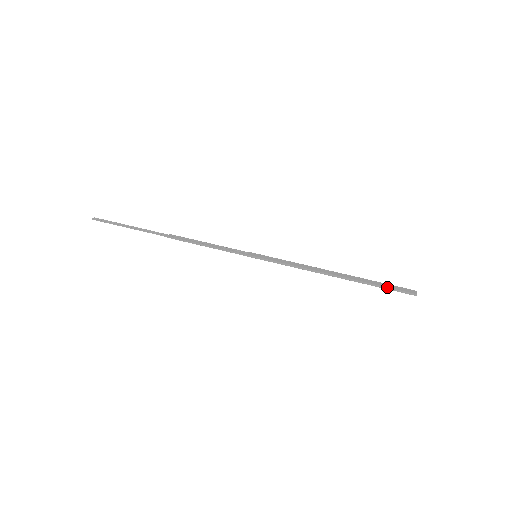
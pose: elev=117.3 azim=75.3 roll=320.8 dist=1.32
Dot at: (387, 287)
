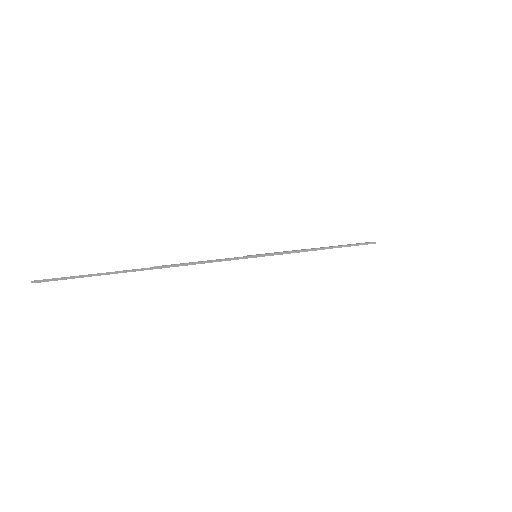
Dot at: (358, 243)
